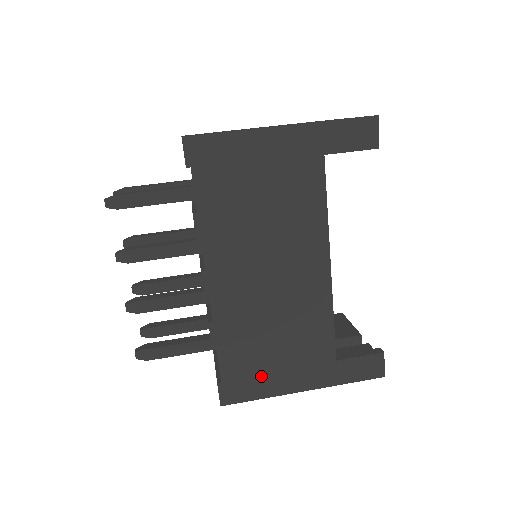
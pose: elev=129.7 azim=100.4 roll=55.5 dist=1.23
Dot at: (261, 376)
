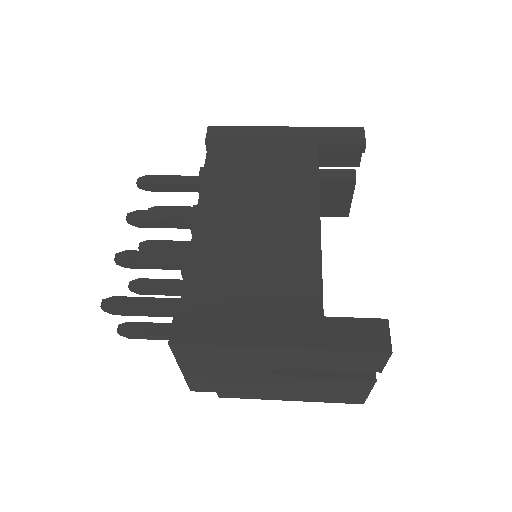
Dot at: (227, 316)
